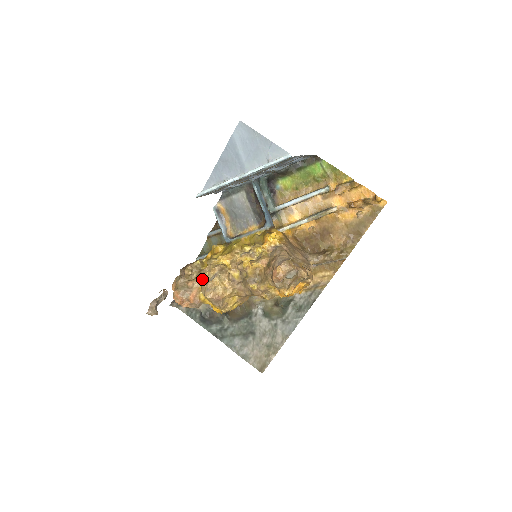
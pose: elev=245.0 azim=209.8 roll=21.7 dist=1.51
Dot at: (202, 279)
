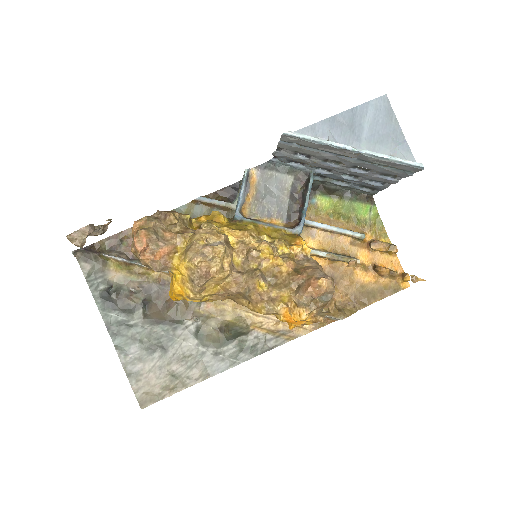
Dot at: (196, 238)
